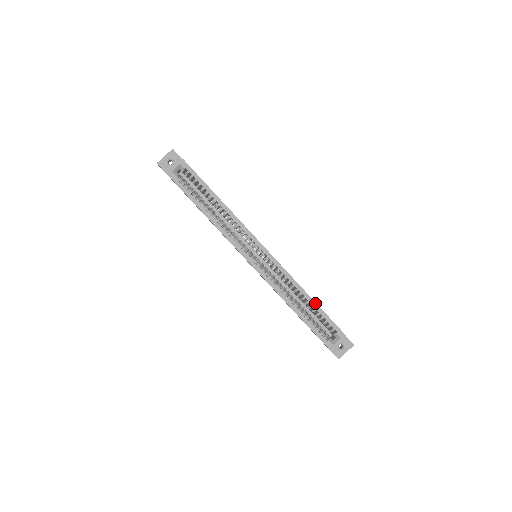
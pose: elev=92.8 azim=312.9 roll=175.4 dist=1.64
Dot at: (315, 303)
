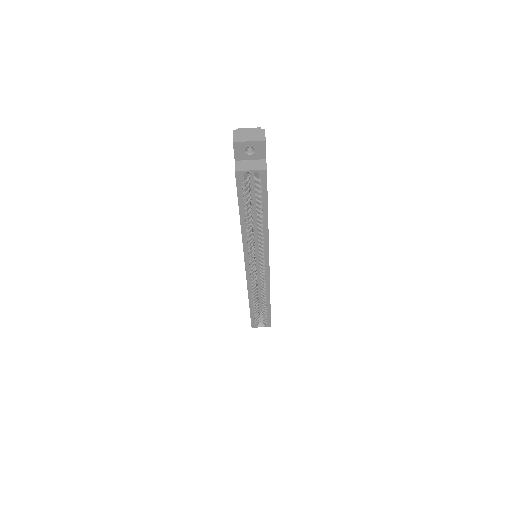
Dot at: (270, 307)
